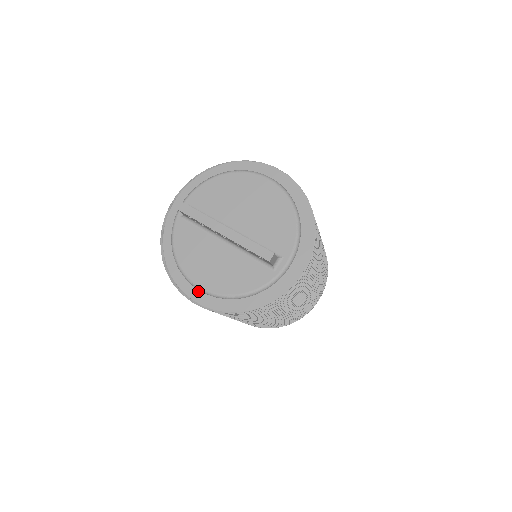
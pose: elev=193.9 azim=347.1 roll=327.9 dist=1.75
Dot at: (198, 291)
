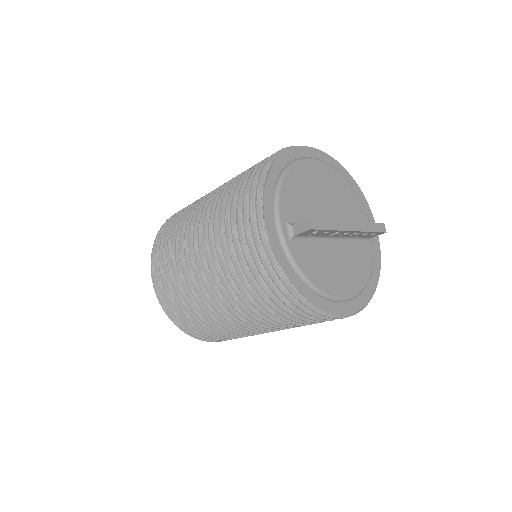
Dot at: (344, 303)
